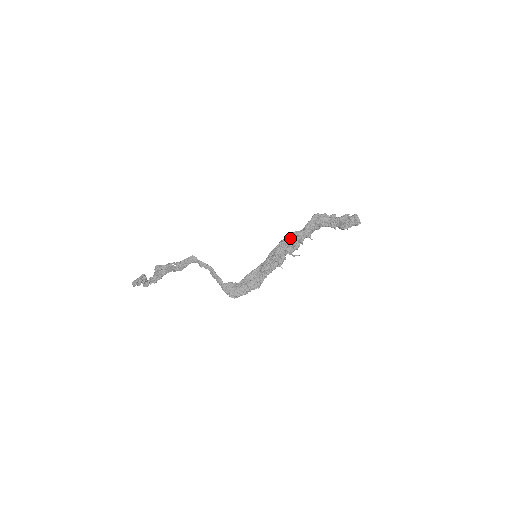
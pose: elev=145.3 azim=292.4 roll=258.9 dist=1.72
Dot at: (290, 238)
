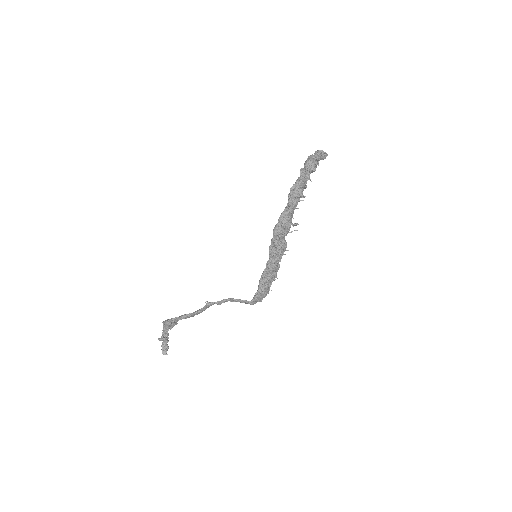
Dot at: (282, 226)
